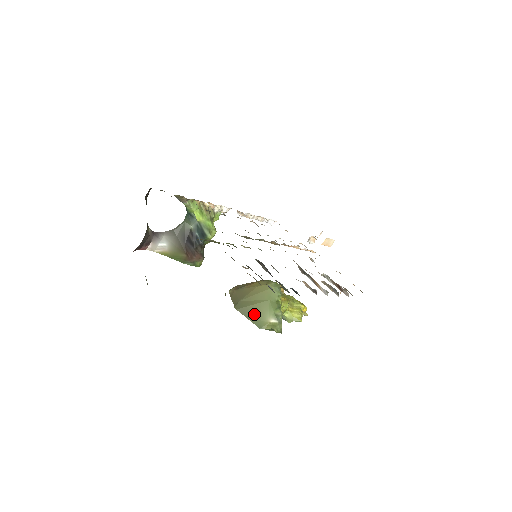
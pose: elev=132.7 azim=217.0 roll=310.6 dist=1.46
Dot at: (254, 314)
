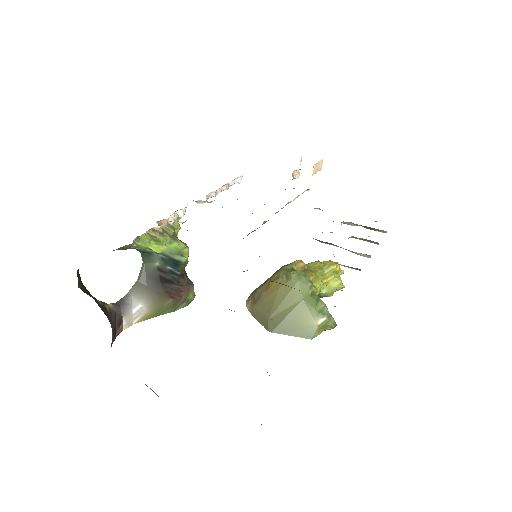
Dot at: (295, 326)
